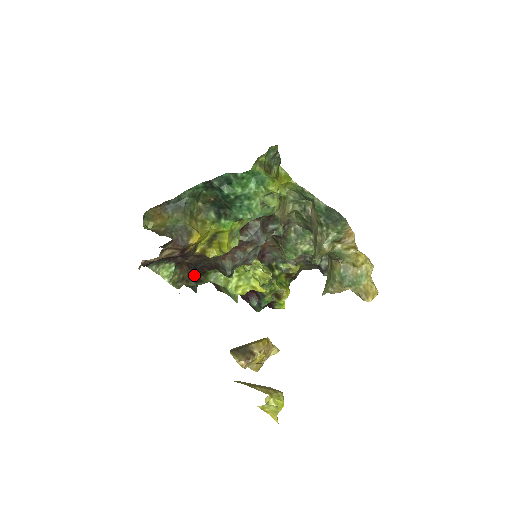
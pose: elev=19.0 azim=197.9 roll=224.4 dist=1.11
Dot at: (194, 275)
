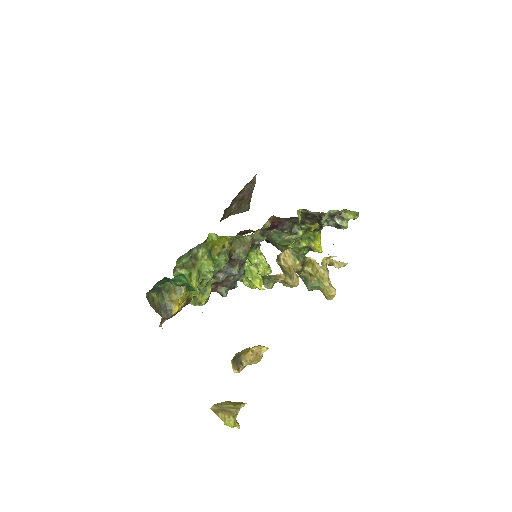
Dot at: occluded
